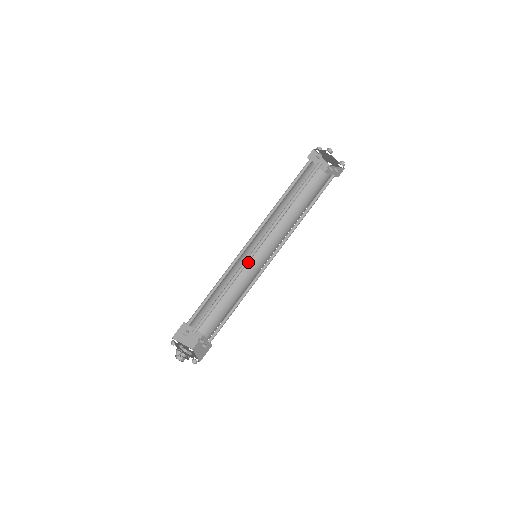
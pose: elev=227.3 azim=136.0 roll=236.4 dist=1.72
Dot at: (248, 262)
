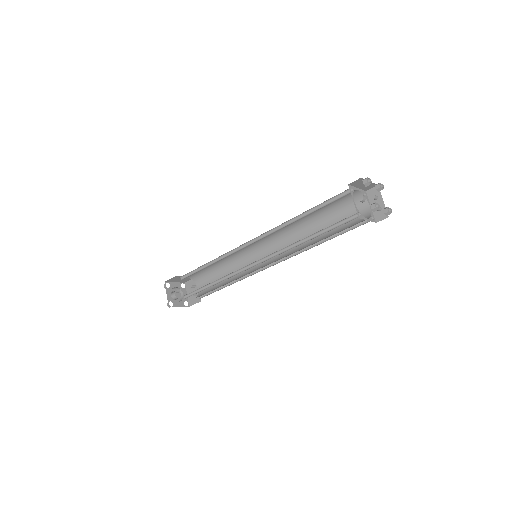
Dot at: (248, 248)
